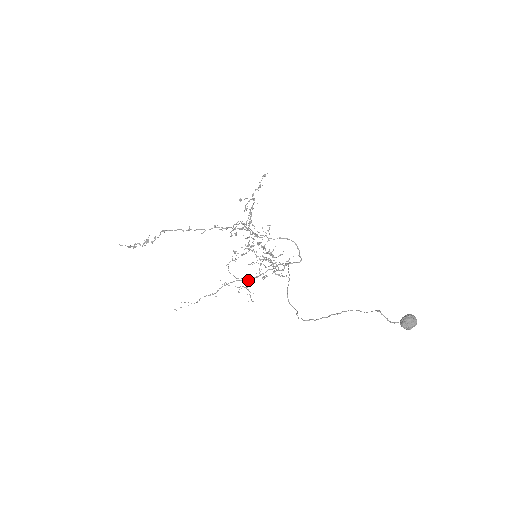
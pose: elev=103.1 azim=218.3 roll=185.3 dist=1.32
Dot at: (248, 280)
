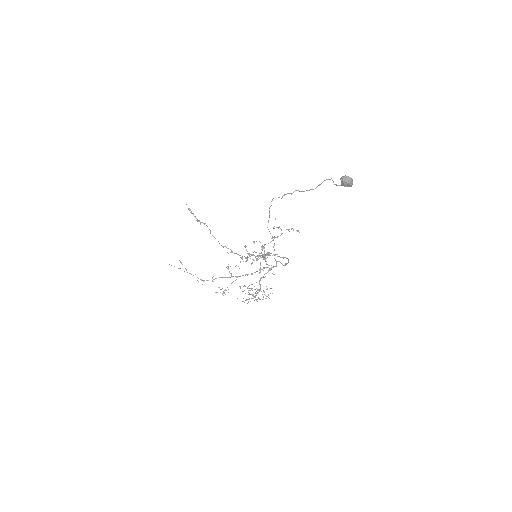
Dot at: (233, 281)
